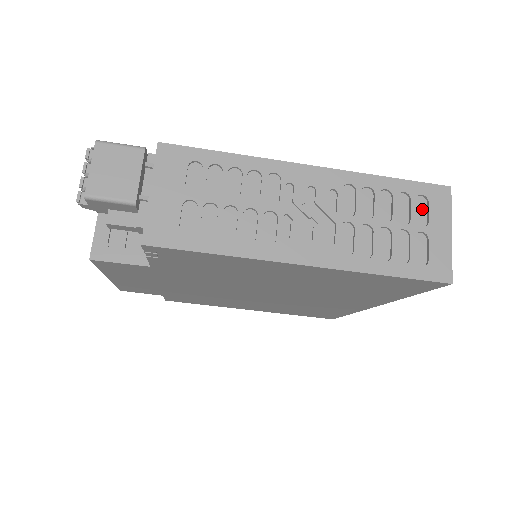
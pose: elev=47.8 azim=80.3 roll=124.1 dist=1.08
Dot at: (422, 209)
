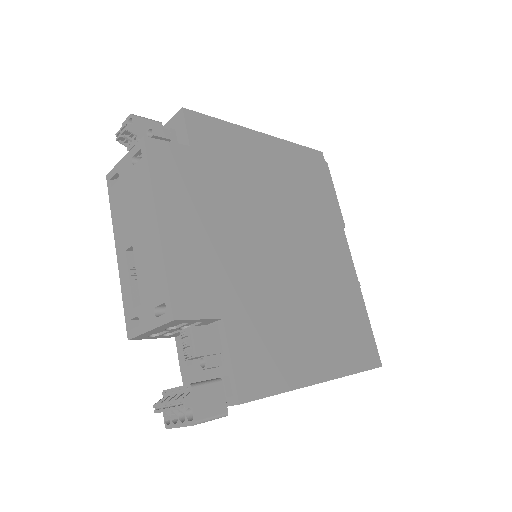
Dot at: occluded
